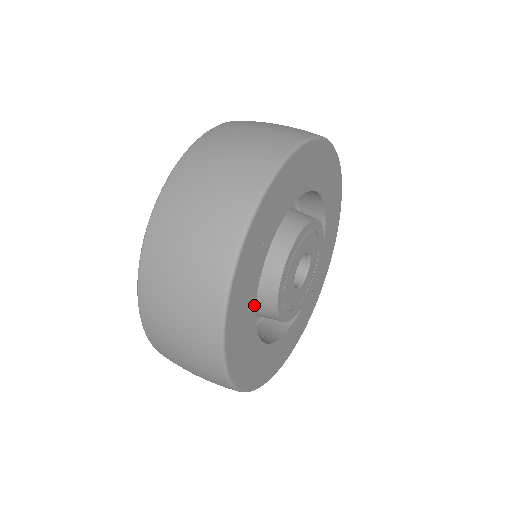
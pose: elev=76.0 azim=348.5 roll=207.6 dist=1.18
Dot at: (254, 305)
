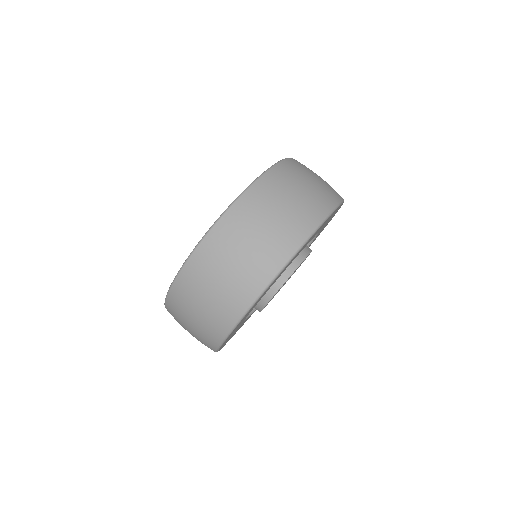
Dot at: occluded
